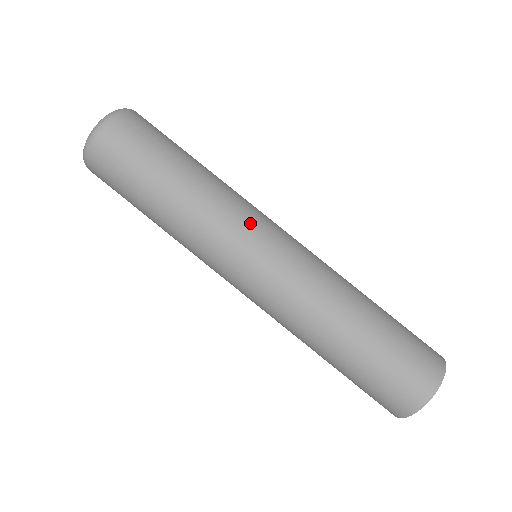
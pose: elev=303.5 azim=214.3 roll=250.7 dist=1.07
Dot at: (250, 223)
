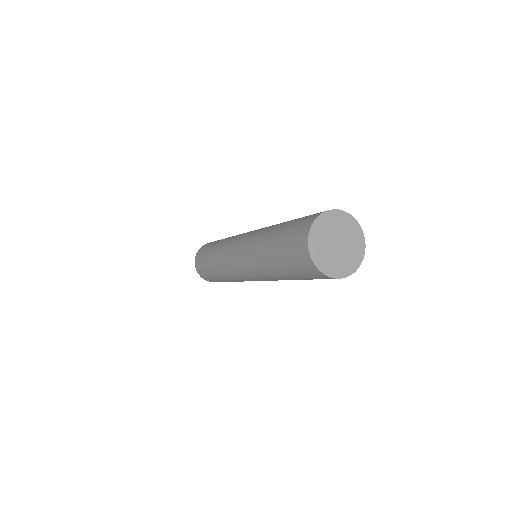
Dot at: occluded
